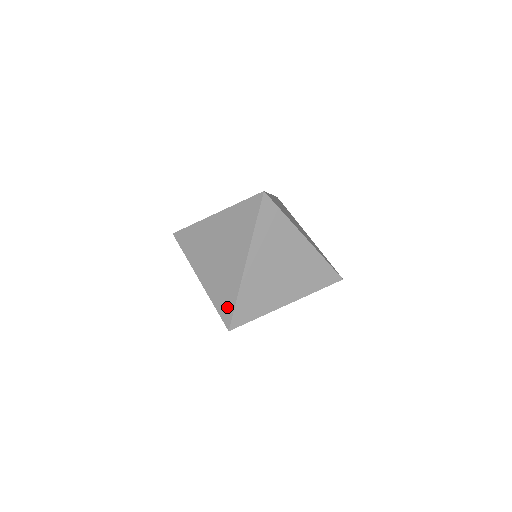
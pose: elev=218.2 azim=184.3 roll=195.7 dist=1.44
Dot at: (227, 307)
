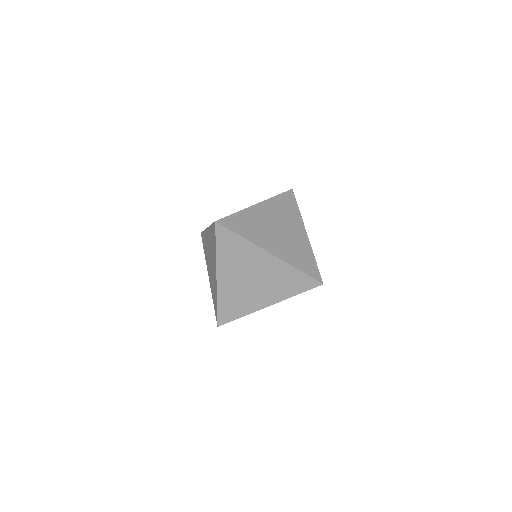
Dot at: (215, 308)
